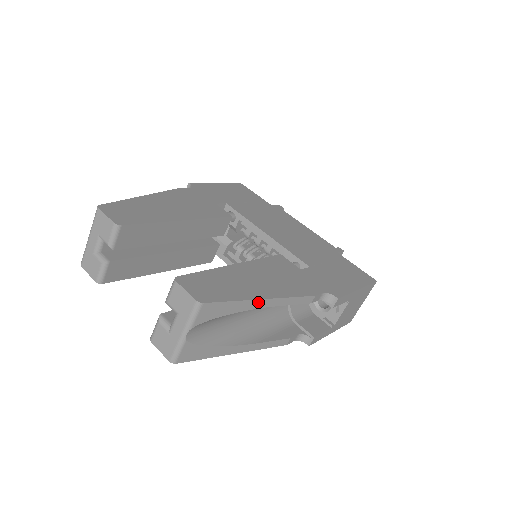
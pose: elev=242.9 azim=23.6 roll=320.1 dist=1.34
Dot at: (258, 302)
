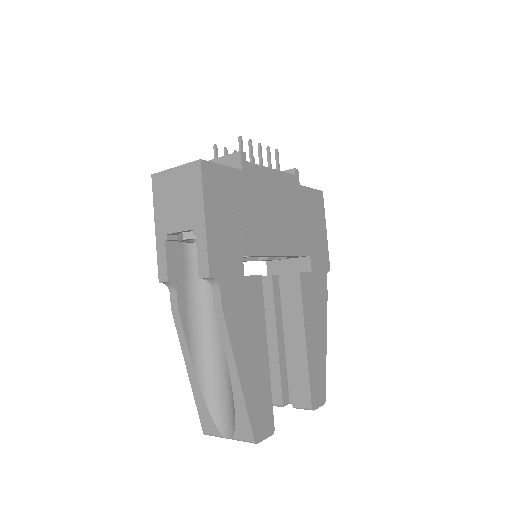
Dot at: (324, 350)
